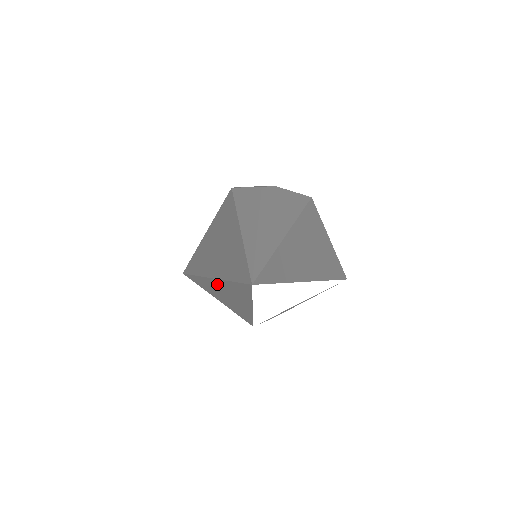
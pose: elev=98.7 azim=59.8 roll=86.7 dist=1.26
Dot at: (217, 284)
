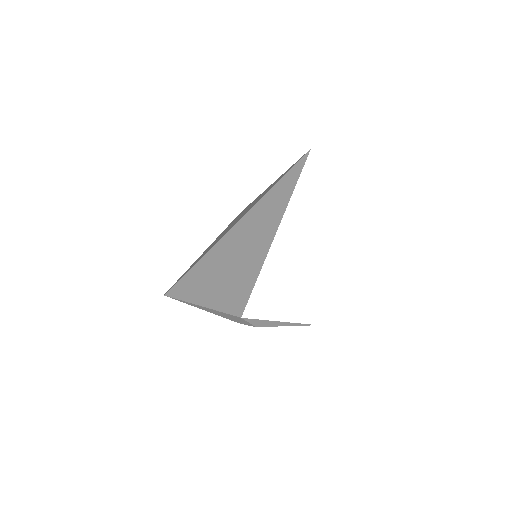
Dot at: (236, 234)
